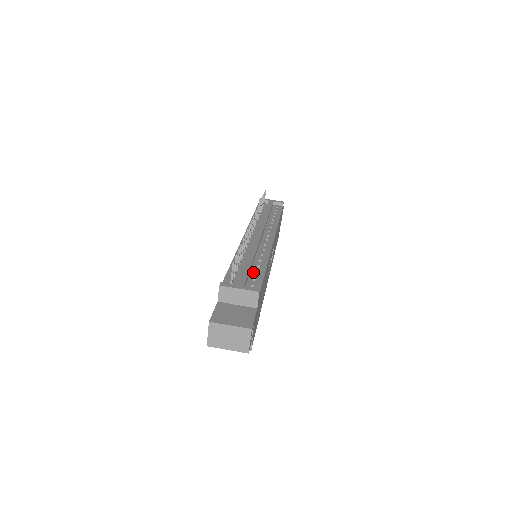
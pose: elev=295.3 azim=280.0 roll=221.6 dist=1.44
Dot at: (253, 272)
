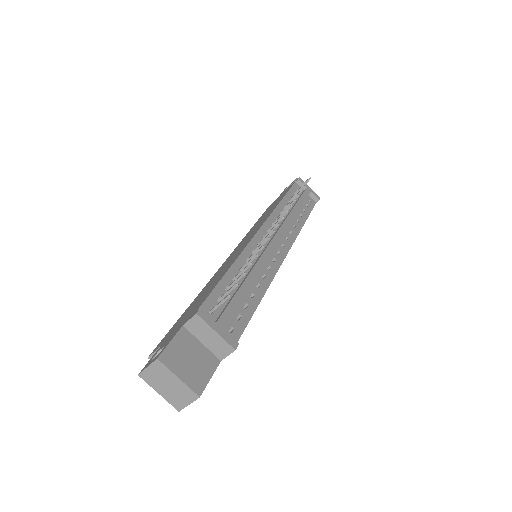
Dot at: (243, 303)
